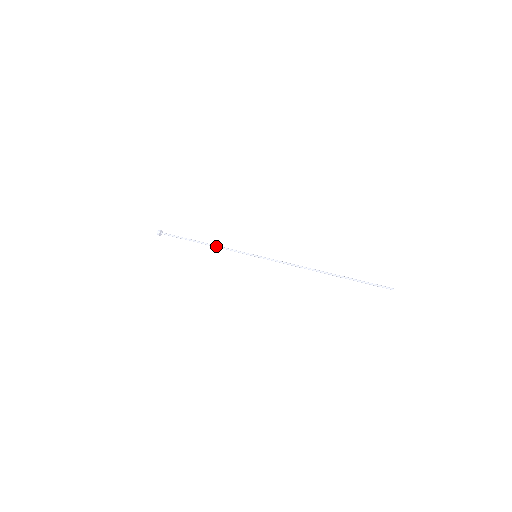
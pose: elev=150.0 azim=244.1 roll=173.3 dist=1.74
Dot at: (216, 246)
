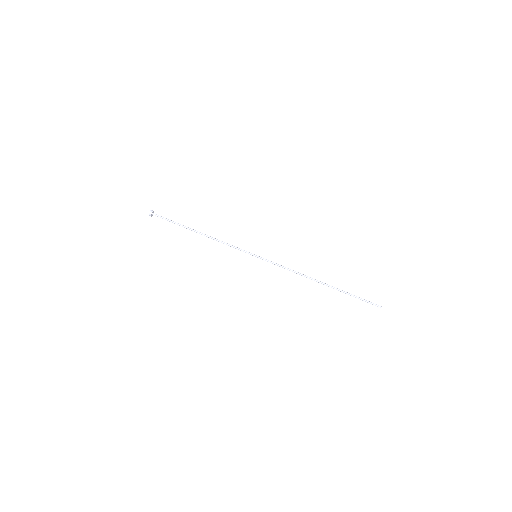
Dot at: occluded
